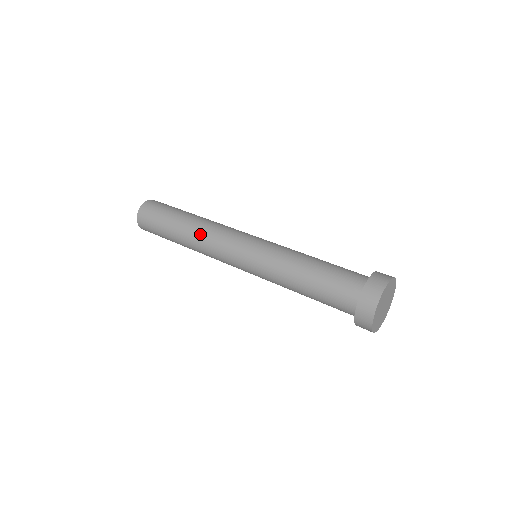
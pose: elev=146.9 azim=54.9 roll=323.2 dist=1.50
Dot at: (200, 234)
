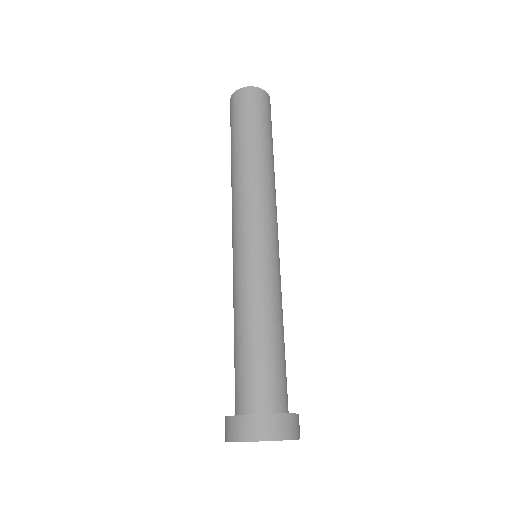
Dot at: (232, 187)
